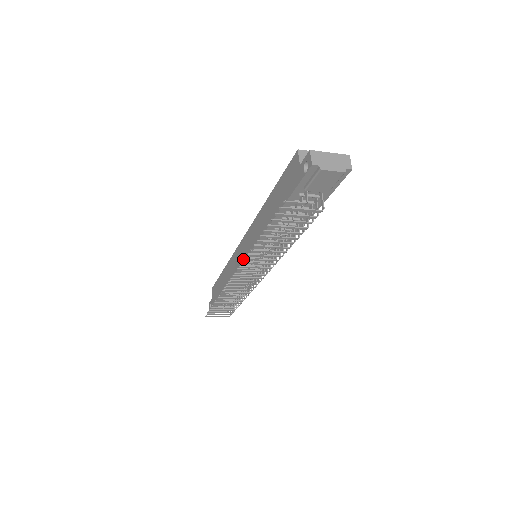
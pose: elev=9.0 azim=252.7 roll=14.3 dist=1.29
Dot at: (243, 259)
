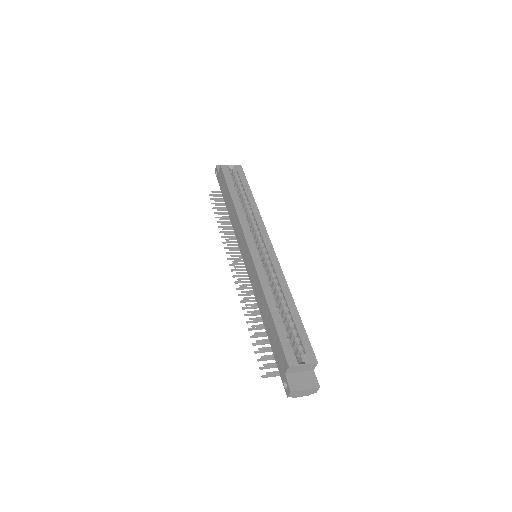
Dot at: (244, 260)
